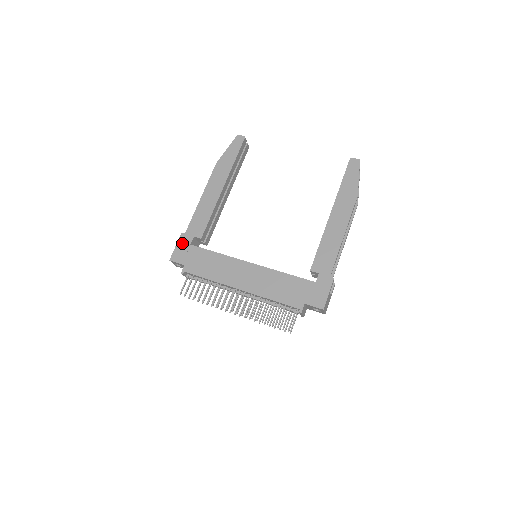
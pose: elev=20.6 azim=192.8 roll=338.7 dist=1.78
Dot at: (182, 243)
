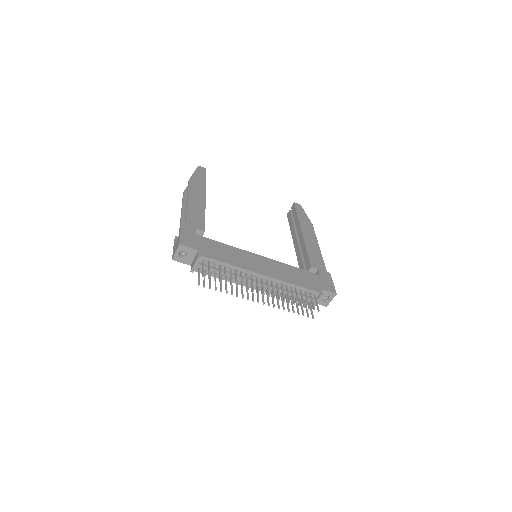
Dot at: (186, 232)
